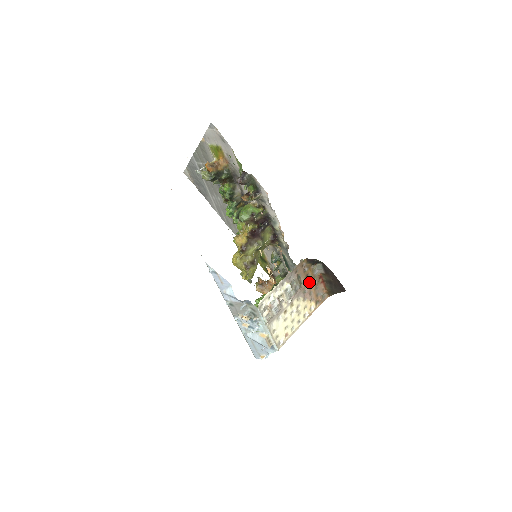
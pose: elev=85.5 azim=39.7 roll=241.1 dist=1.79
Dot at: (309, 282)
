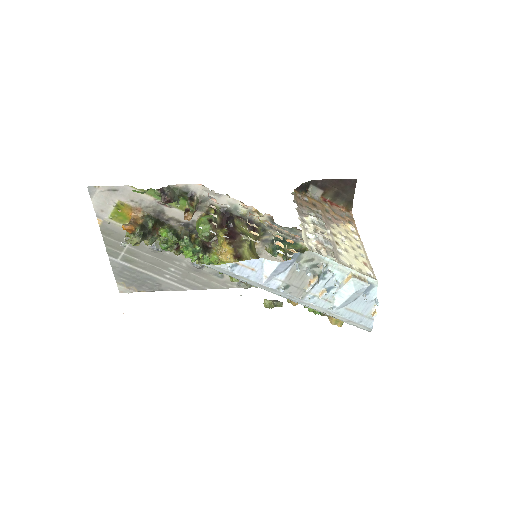
Dot at: (322, 209)
